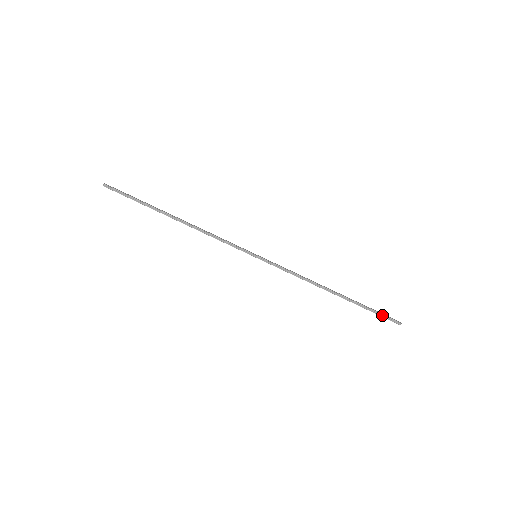
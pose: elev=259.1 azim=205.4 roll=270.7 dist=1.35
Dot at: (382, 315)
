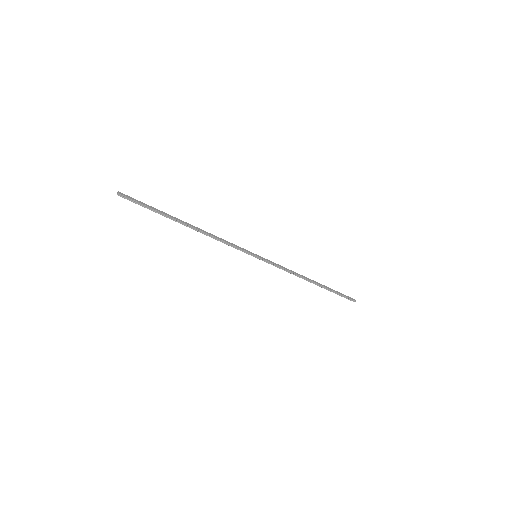
Dot at: (344, 296)
